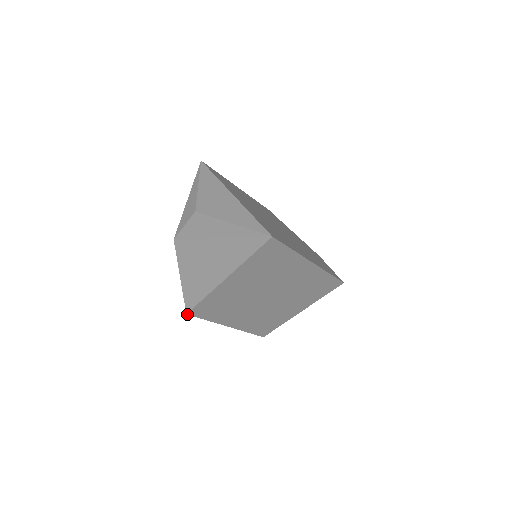
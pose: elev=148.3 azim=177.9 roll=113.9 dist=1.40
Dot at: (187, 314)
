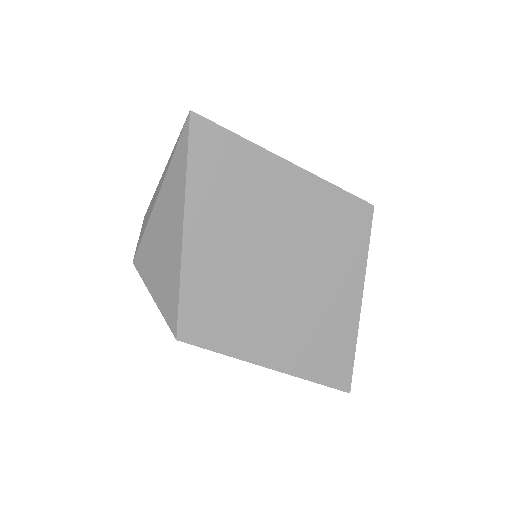
Dot at: (178, 340)
